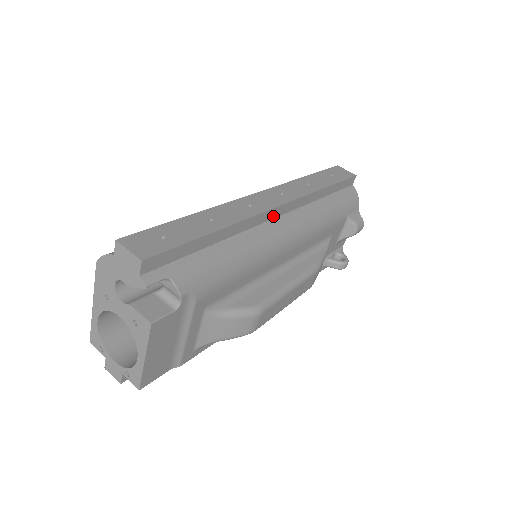
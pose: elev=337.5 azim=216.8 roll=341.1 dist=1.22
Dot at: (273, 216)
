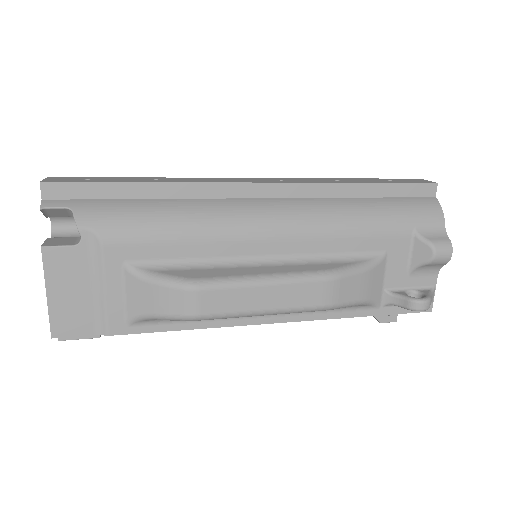
Dot at: (251, 195)
